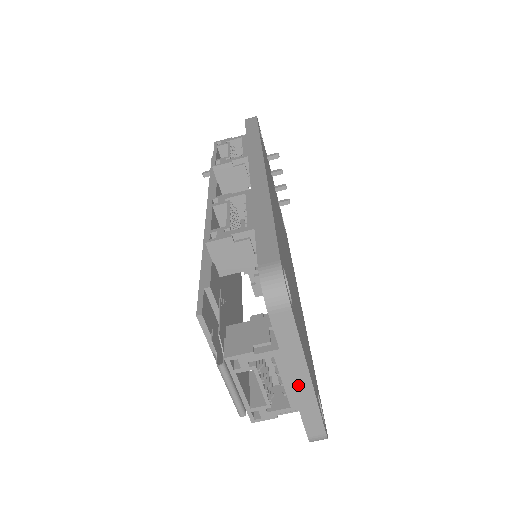
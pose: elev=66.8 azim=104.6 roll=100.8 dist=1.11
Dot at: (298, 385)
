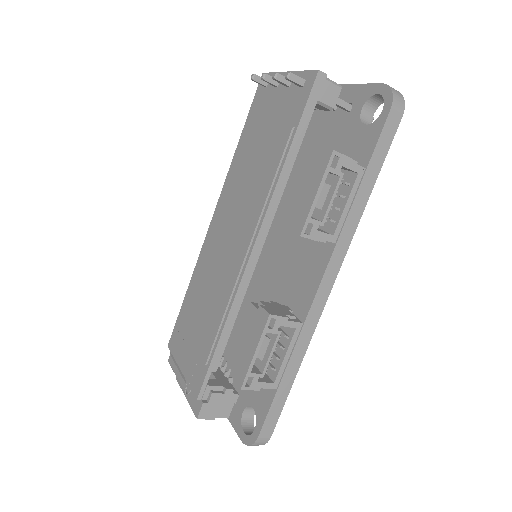
Dot at: occluded
